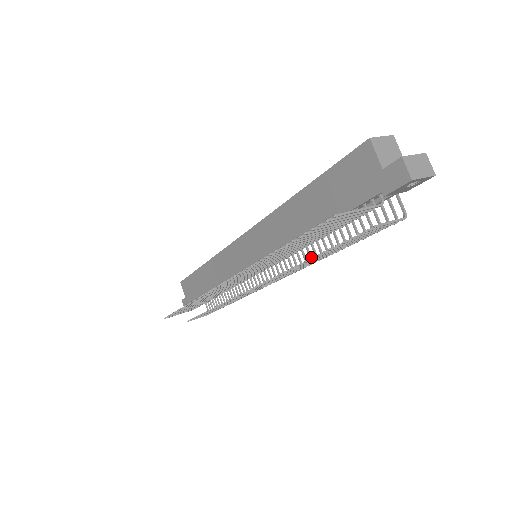
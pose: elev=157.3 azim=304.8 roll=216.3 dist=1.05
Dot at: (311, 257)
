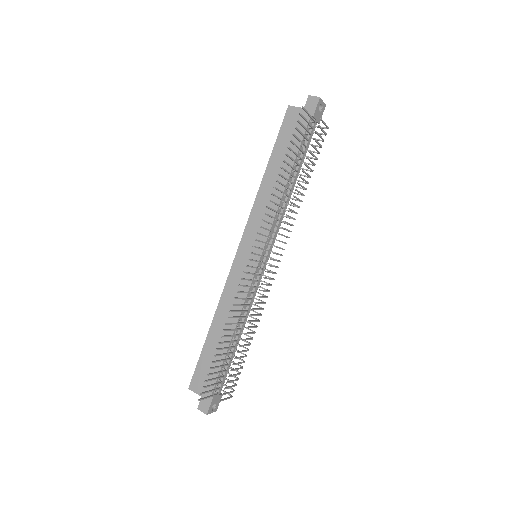
Dot at: occluded
